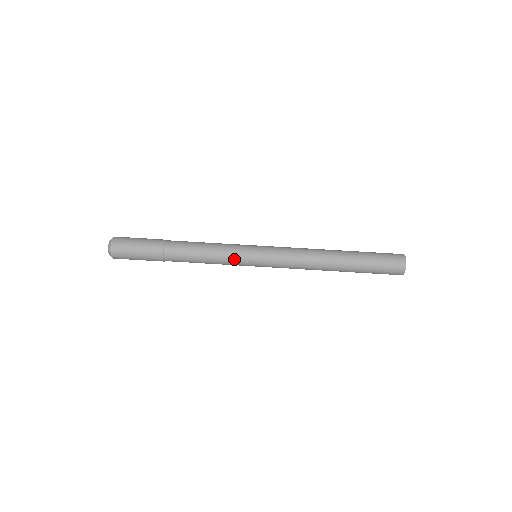
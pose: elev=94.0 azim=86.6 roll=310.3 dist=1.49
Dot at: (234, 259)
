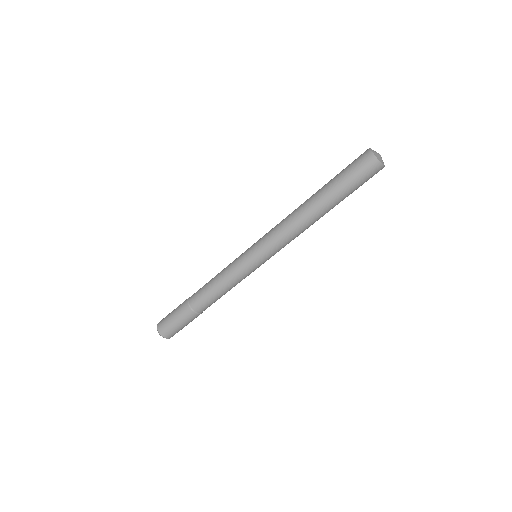
Dot at: (245, 277)
